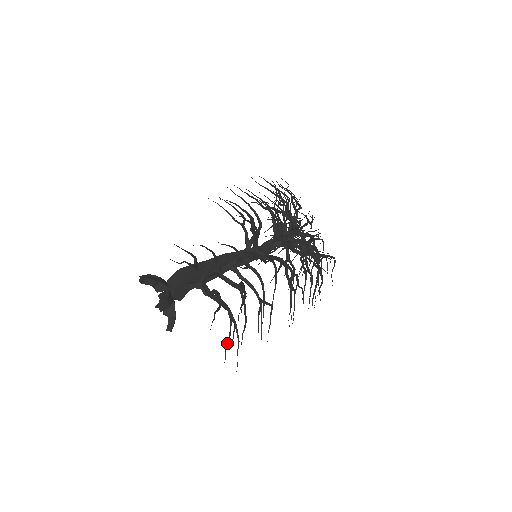
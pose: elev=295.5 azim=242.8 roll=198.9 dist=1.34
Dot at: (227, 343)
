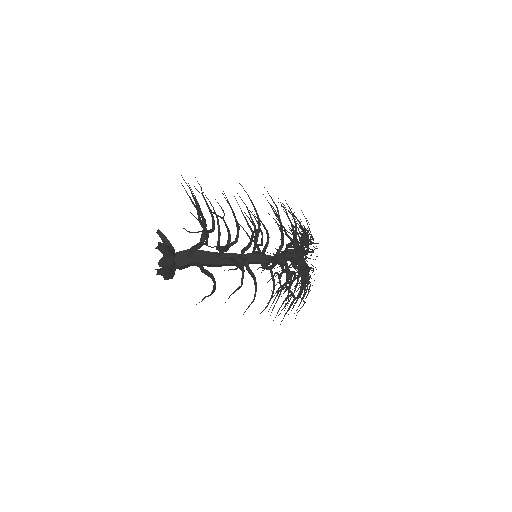
Dot at: (191, 232)
